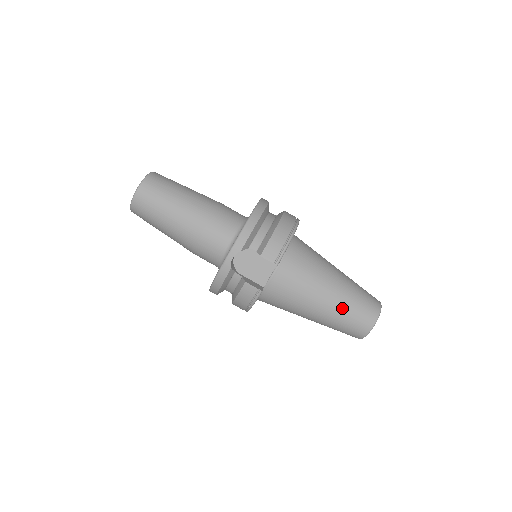
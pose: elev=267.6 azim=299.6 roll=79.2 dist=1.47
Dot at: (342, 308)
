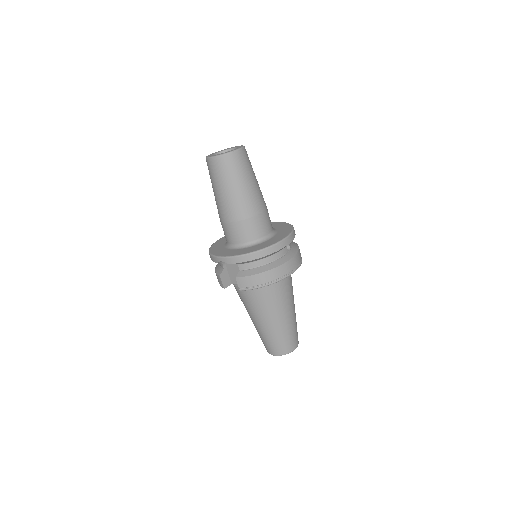
Dot at: (265, 334)
